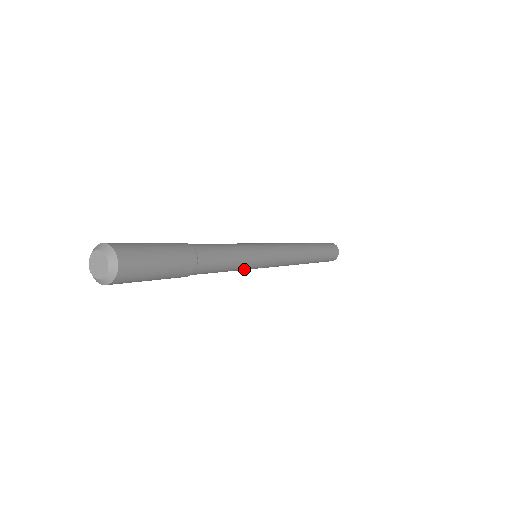
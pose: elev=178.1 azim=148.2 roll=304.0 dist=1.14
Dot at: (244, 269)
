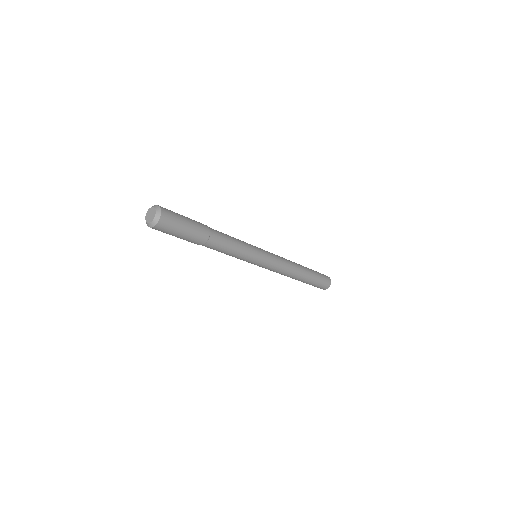
Dot at: (248, 256)
